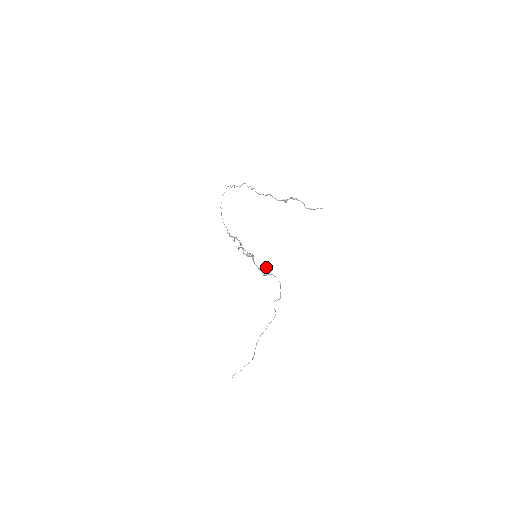
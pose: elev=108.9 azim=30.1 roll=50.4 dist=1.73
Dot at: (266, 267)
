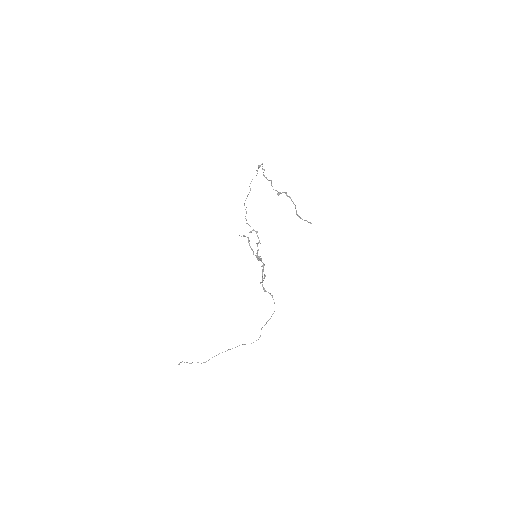
Dot at: (264, 278)
